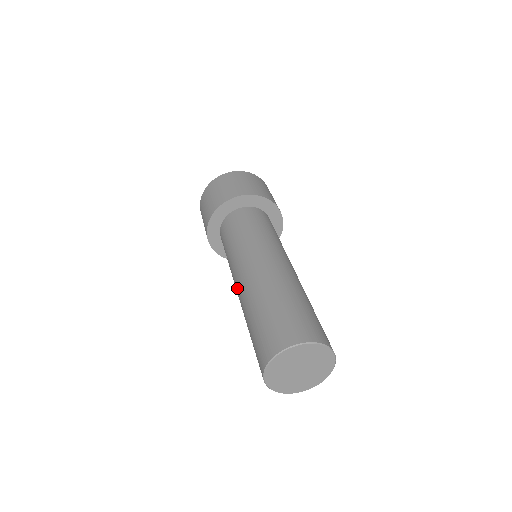
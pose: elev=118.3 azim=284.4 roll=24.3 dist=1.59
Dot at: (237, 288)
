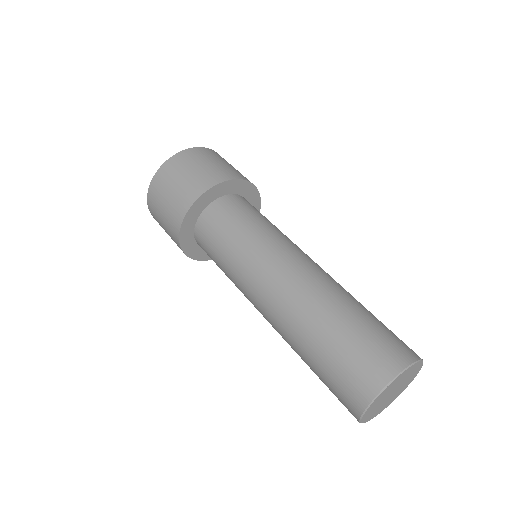
Dot at: (264, 317)
